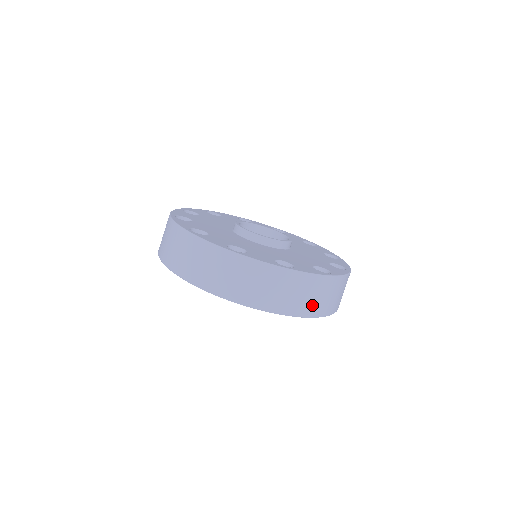
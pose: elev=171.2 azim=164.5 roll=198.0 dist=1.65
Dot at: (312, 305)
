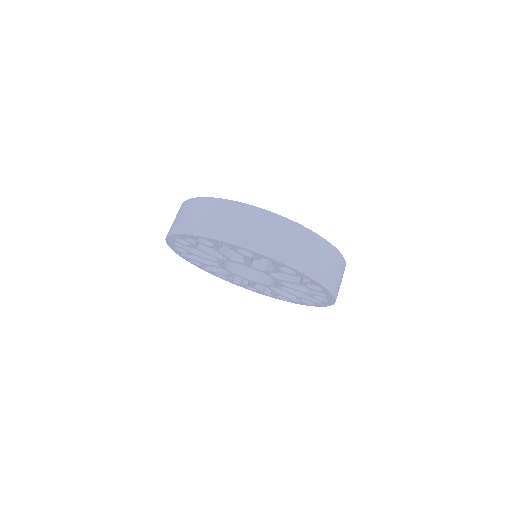
Dot at: (325, 273)
